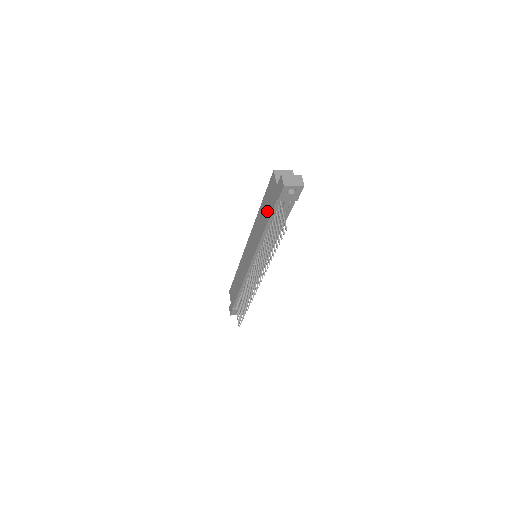
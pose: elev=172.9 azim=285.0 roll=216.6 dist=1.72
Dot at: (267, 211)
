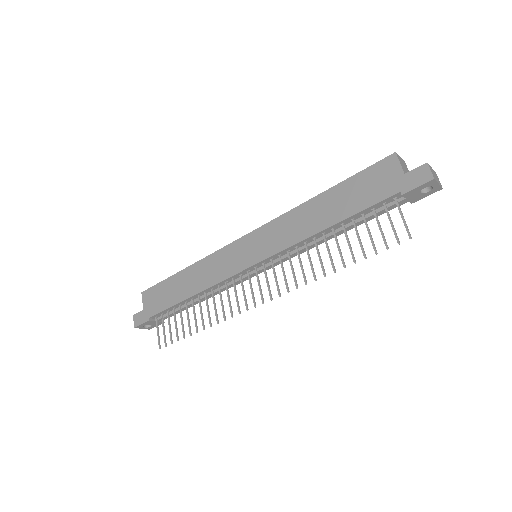
Dot at: (352, 202)
